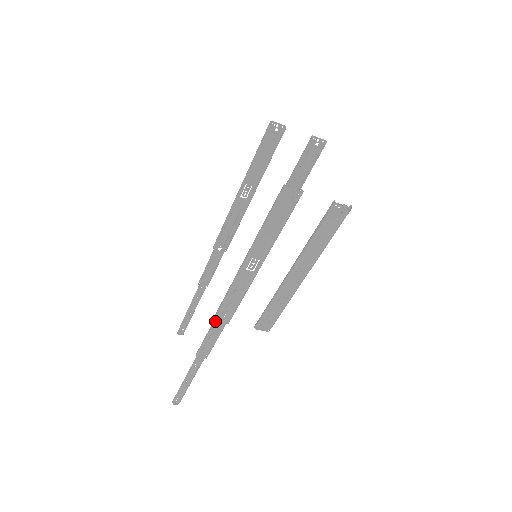
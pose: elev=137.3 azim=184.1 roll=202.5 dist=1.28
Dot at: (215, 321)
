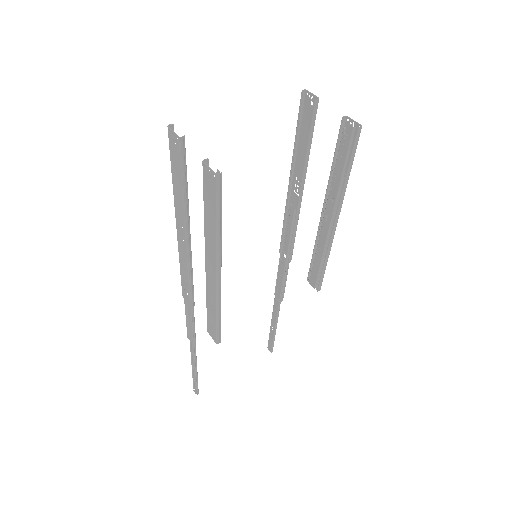
Dot at: (184, 297)
